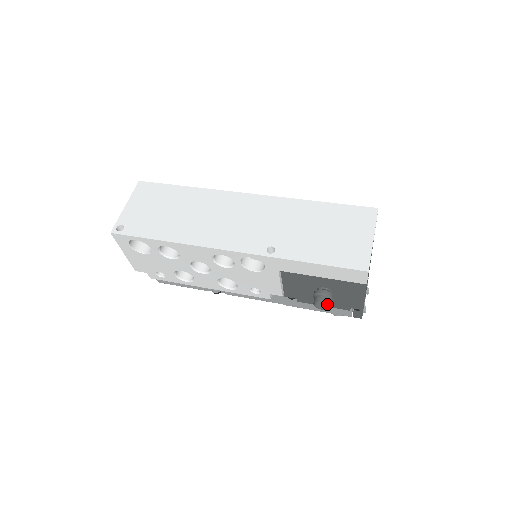
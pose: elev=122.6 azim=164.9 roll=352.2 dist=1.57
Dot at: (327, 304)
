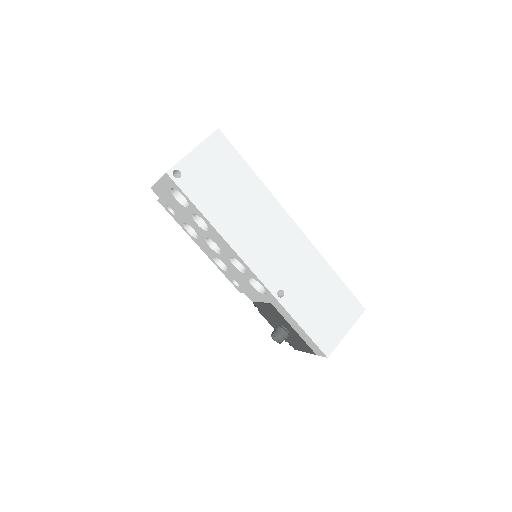
Dot at: occluded
